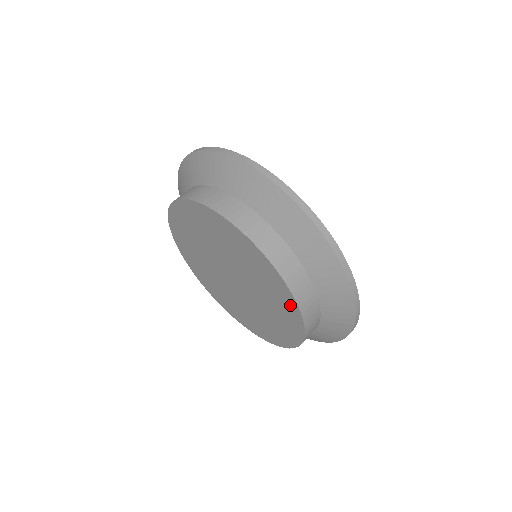
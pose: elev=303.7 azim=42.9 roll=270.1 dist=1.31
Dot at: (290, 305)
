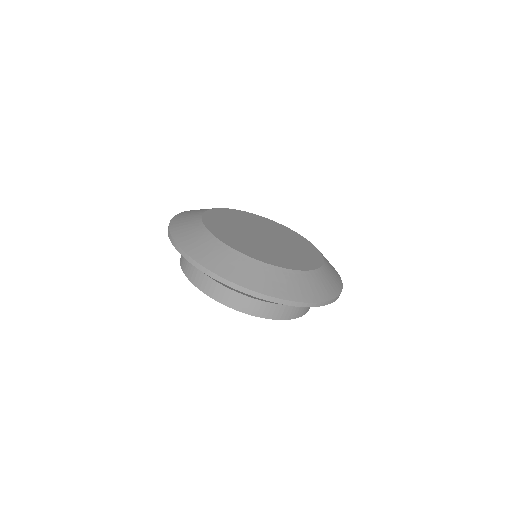
Dot at: occluded
